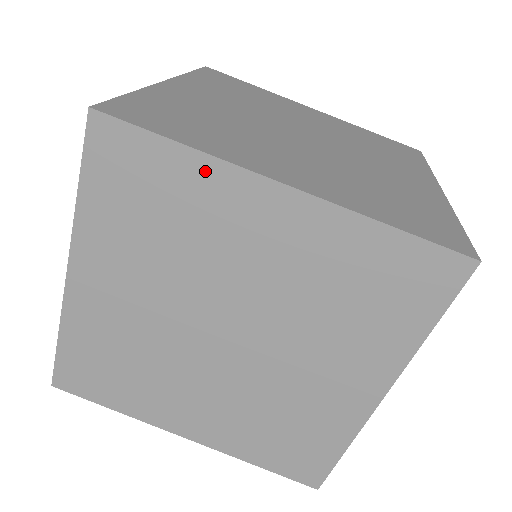
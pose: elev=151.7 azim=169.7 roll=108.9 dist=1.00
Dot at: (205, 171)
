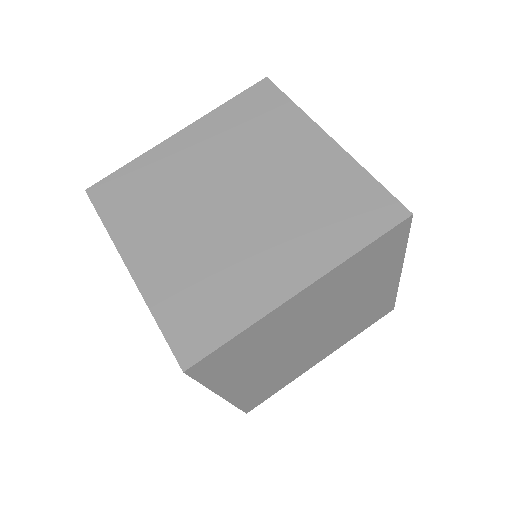
Dot at: (397, 258)
